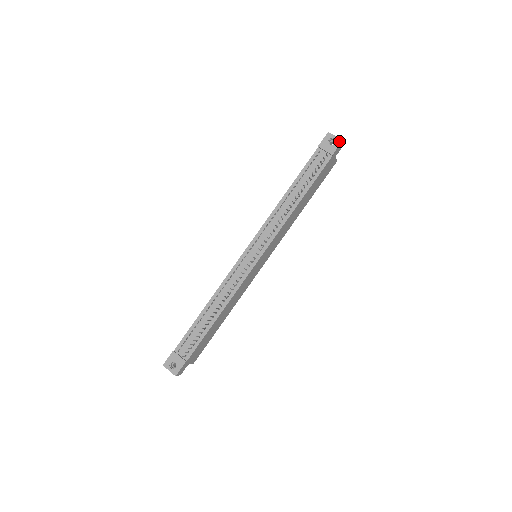
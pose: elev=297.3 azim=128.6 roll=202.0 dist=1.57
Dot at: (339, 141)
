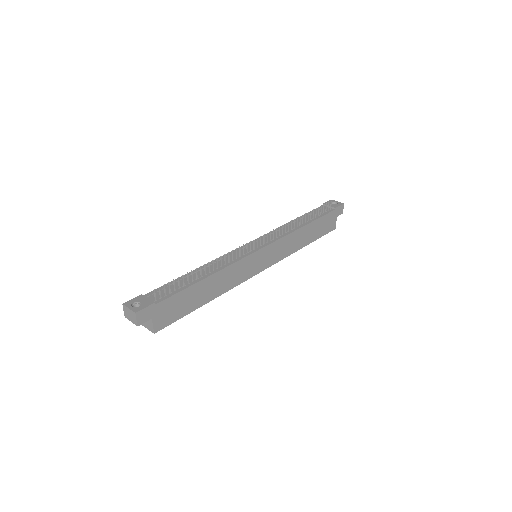
Dot at: (341, 203)
